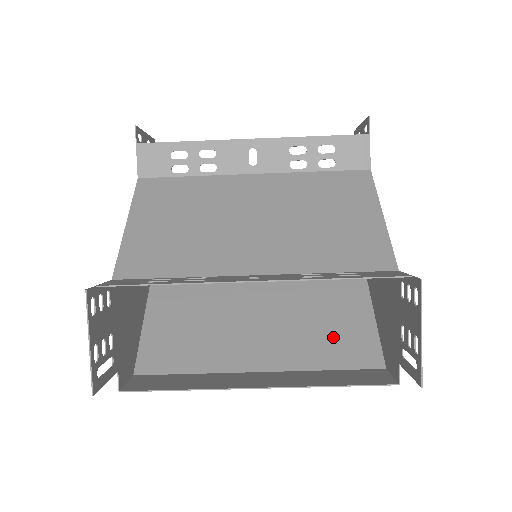
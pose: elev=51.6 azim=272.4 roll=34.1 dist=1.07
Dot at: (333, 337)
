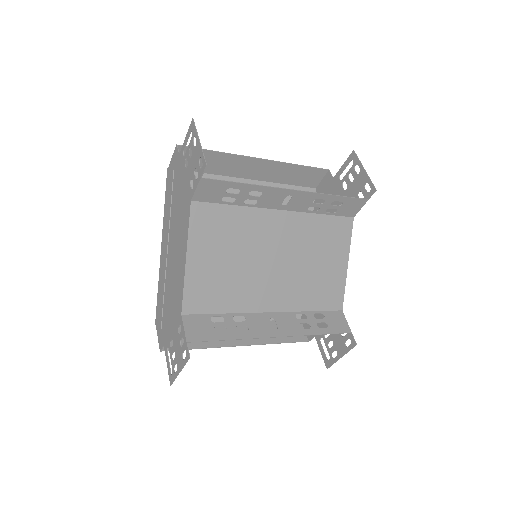
Dot at: occluded
